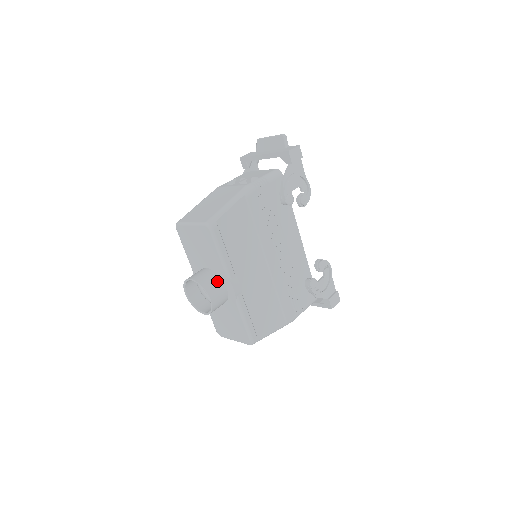
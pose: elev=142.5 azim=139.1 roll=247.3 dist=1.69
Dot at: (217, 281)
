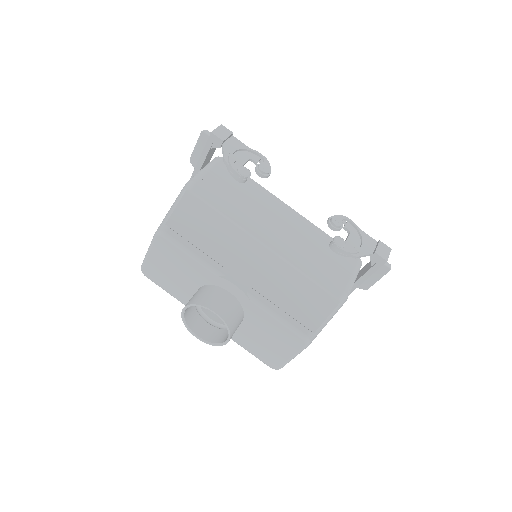
Dot at: (212, 291)
